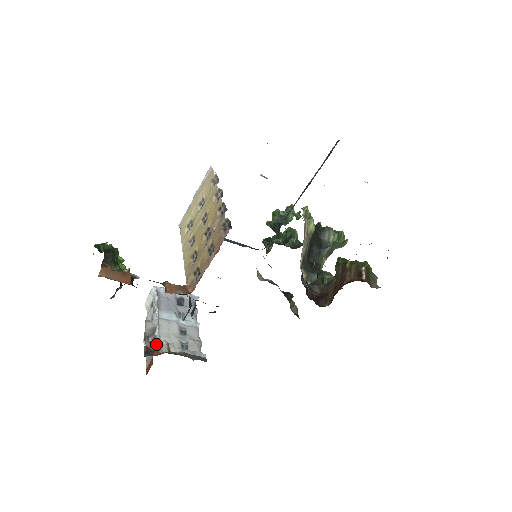
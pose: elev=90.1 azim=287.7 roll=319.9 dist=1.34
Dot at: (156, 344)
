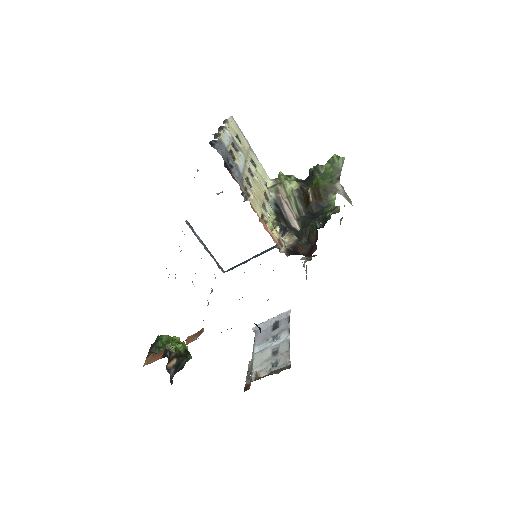
Dot at: (250, 378)
